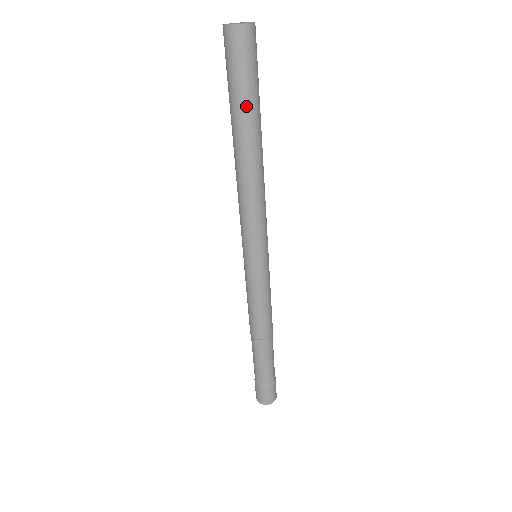
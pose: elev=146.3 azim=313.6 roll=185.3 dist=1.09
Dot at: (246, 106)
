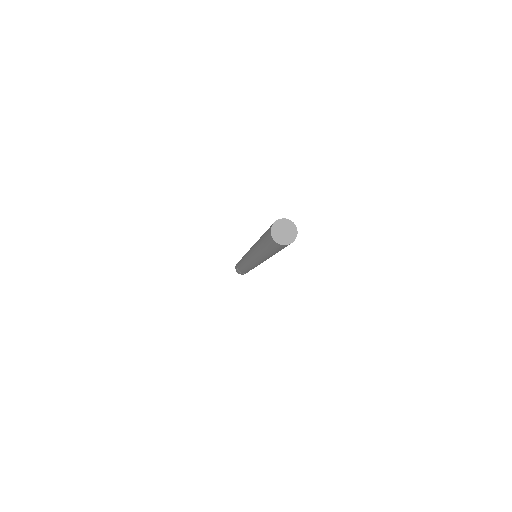
Dot at: (273, 252)
